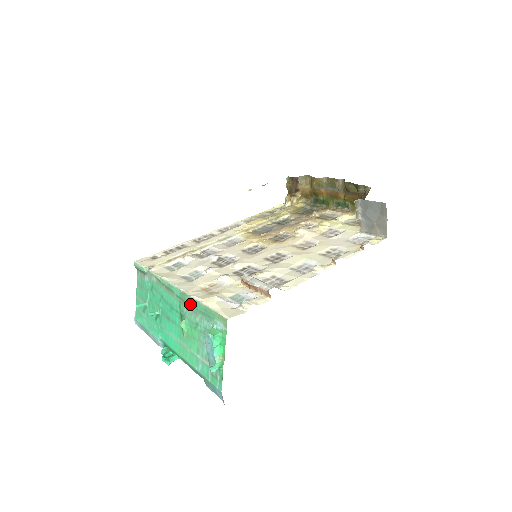
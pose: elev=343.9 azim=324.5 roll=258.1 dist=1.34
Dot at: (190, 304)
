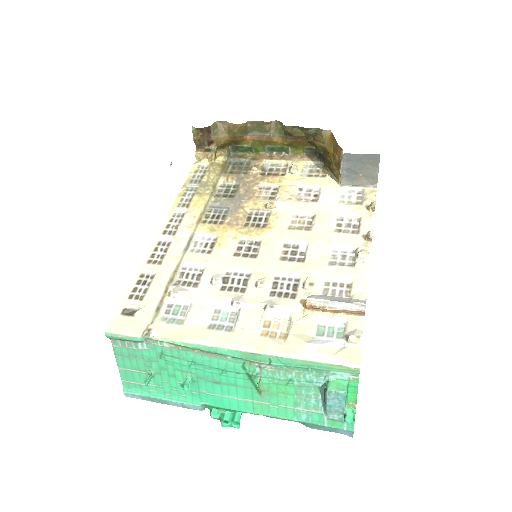
Dot at: (271, 363)
